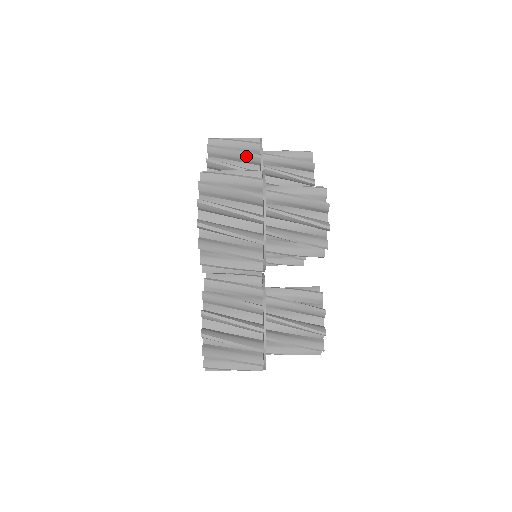
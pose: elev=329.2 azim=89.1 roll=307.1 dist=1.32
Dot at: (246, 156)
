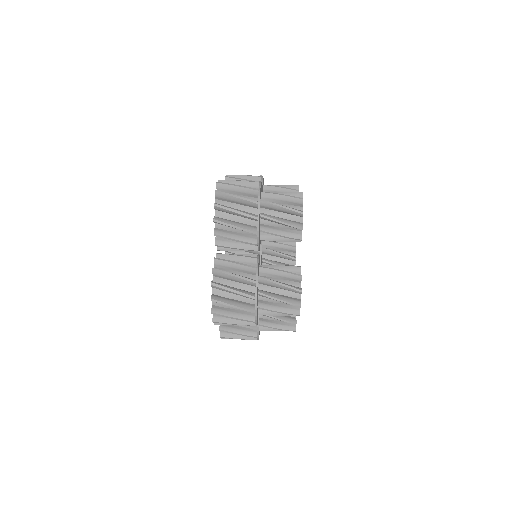
Dot at: occluded
